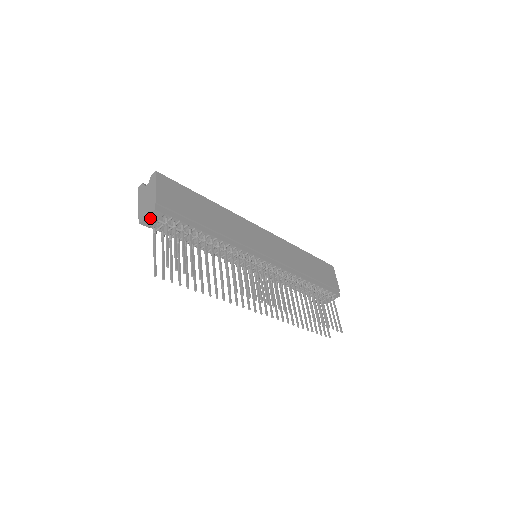
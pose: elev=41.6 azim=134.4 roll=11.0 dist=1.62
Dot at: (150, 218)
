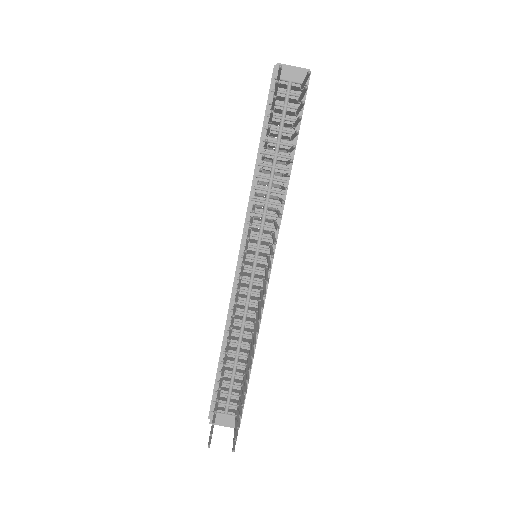
Dot at: (292, 71)
